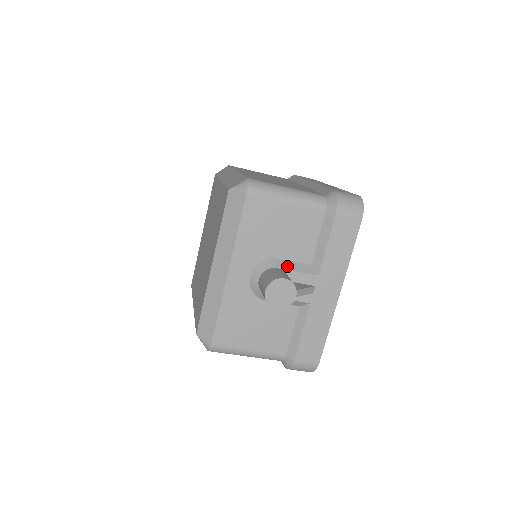
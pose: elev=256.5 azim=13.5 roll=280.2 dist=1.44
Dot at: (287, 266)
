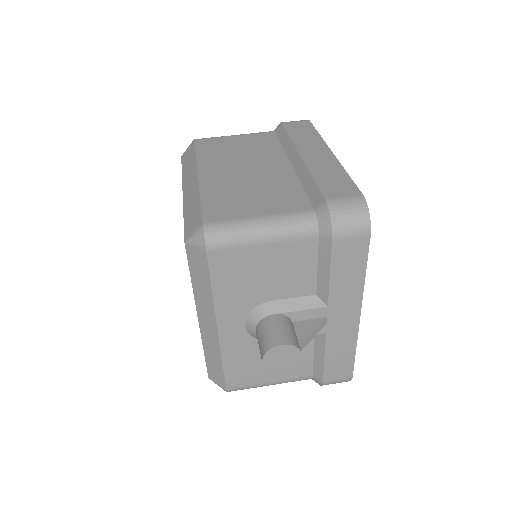
Dot at: (286, 307)
